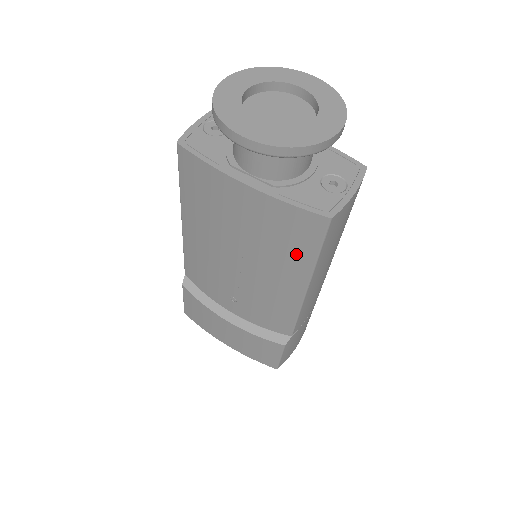
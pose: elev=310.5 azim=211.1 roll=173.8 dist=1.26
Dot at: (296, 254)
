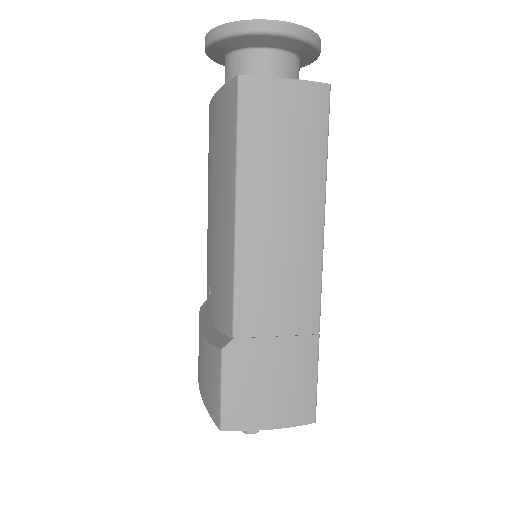
Dot at: (227, 155)
